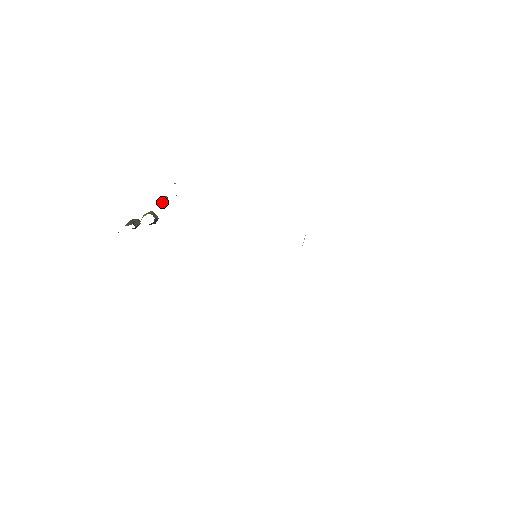
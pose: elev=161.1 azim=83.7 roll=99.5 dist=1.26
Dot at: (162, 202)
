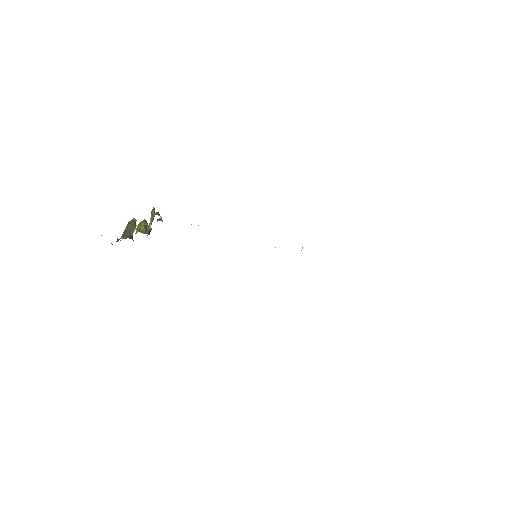
Dot at: (150, 221)
